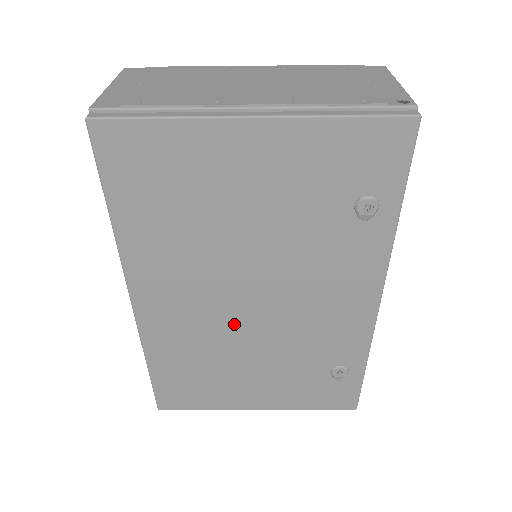
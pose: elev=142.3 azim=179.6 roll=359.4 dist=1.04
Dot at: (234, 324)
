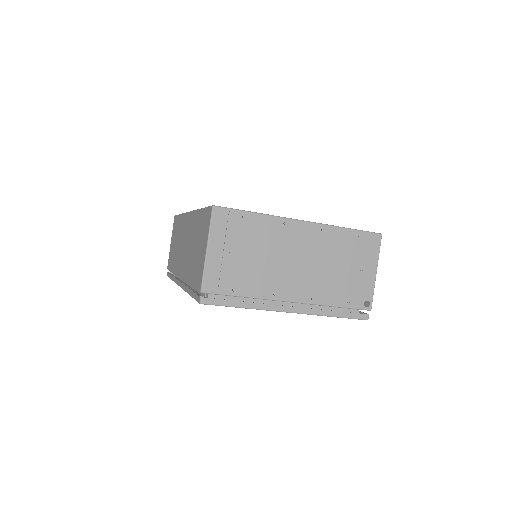
Dot at: occluded
